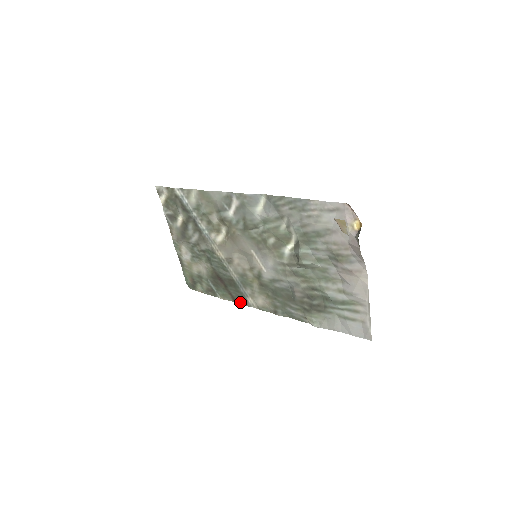
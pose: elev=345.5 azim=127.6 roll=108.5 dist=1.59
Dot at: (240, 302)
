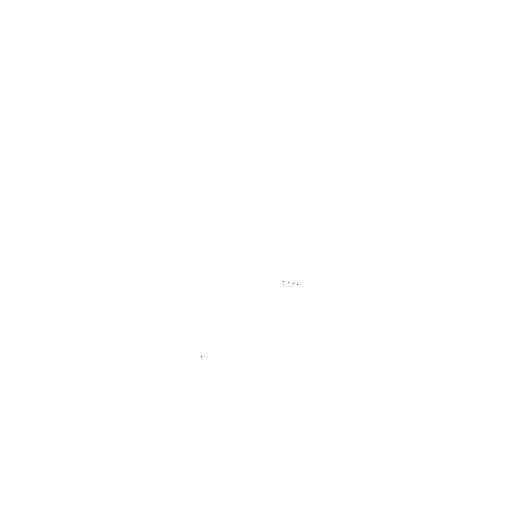
Dot at: occluded
